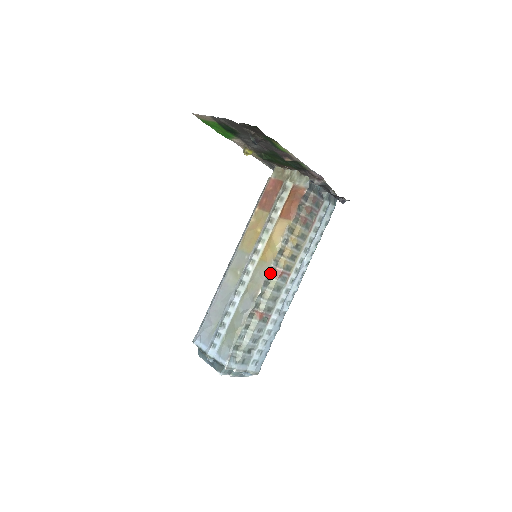
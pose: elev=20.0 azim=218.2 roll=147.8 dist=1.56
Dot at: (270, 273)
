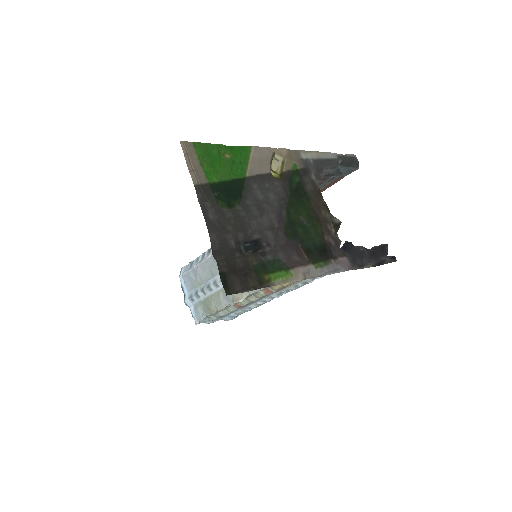
Dot at: (258, 291)
